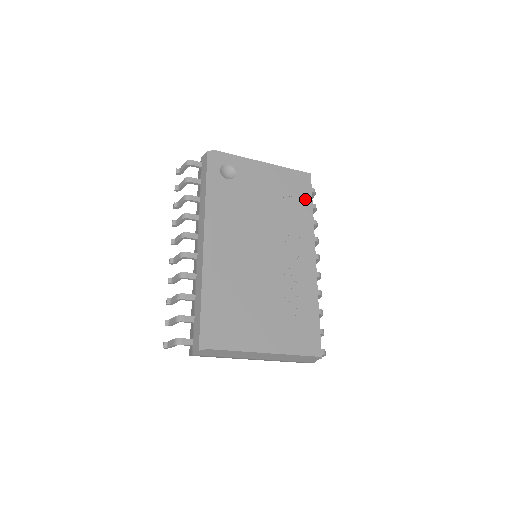
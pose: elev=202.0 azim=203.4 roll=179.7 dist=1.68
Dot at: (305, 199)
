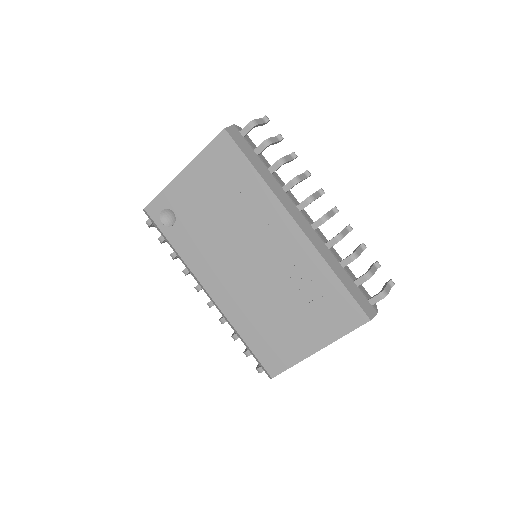
Dot at: (242, 168)
